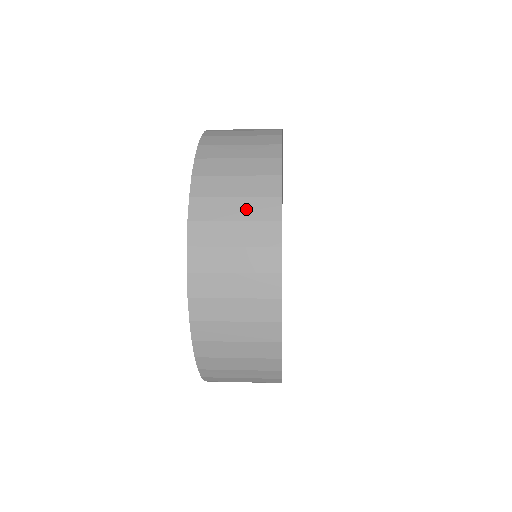
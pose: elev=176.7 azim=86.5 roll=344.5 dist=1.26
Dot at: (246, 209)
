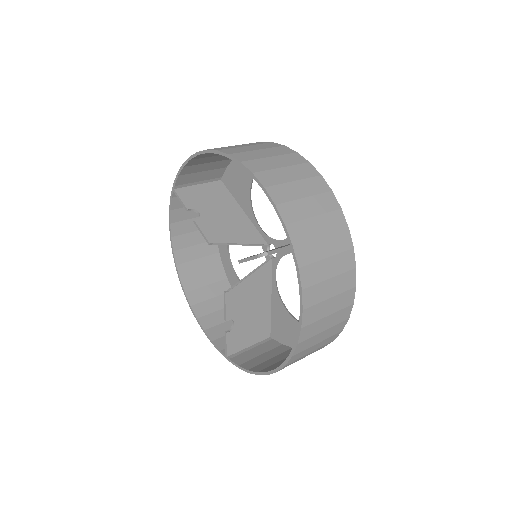
Dot at: (325, 225)
